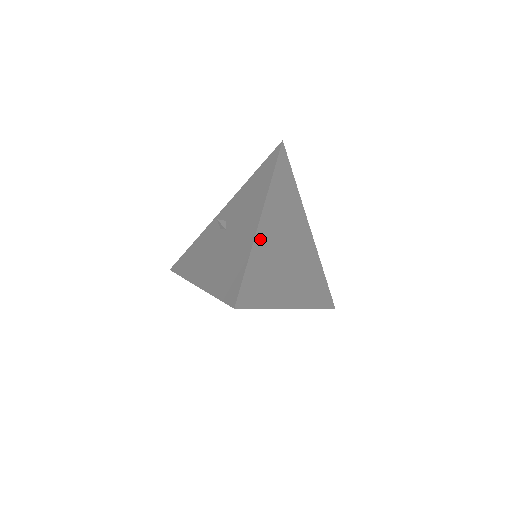
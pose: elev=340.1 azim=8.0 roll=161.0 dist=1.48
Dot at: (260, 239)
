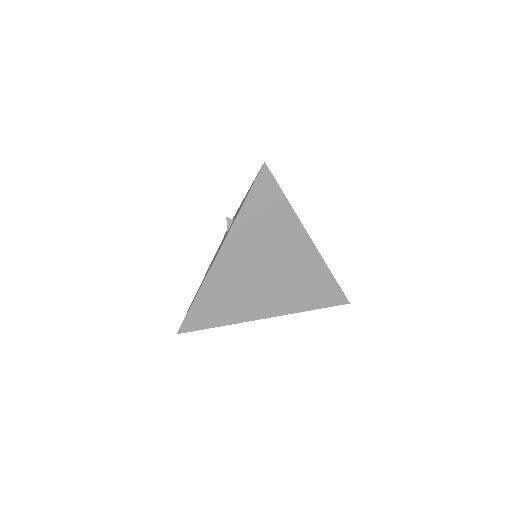
Dot at: (214, 275)
